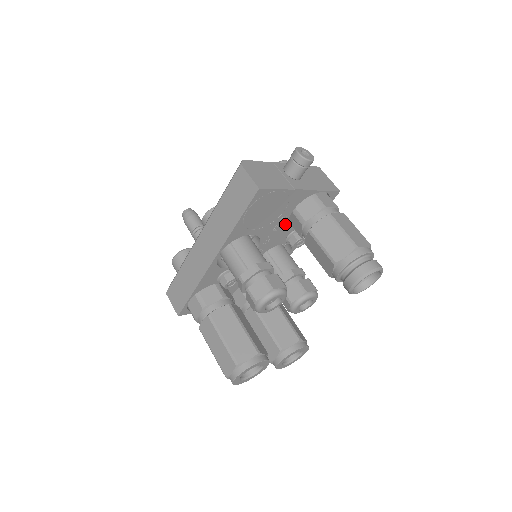
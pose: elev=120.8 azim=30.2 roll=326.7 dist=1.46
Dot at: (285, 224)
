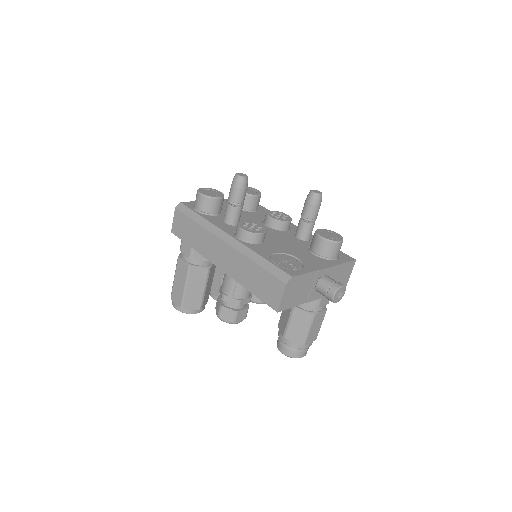
Dot at: occluded
